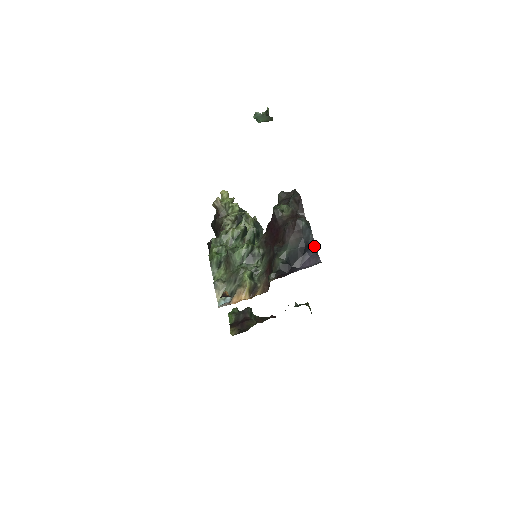
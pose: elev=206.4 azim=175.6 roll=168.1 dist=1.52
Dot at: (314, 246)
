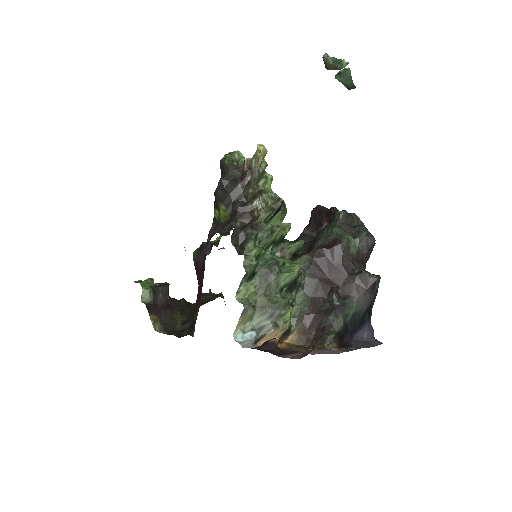
Dot at: (371, 313)
